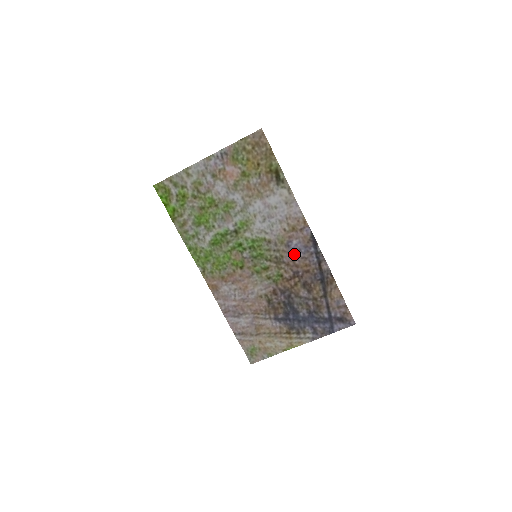
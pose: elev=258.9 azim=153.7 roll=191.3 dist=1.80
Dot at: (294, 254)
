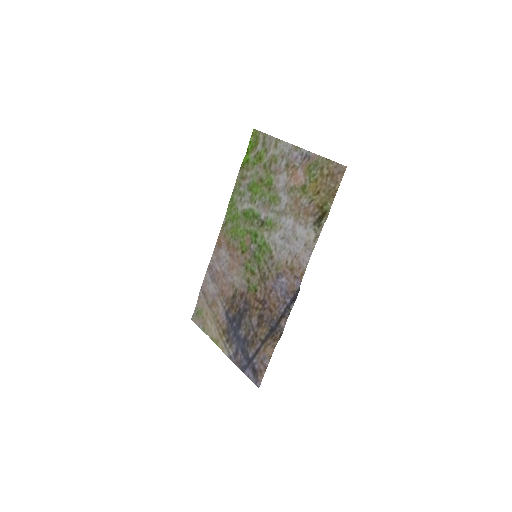
Dot at: (276, 287)
